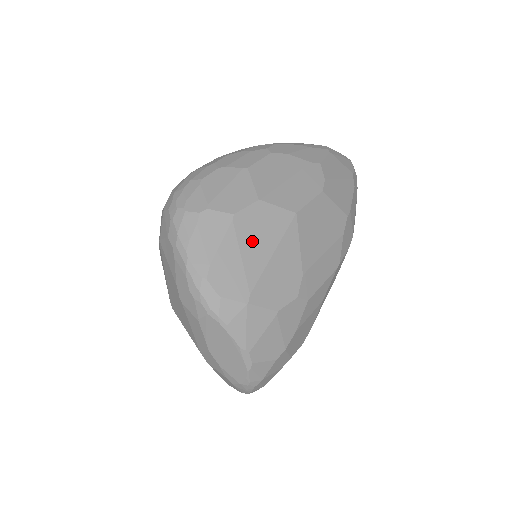
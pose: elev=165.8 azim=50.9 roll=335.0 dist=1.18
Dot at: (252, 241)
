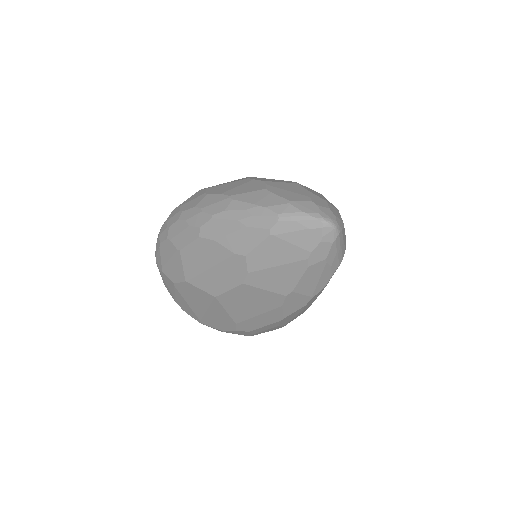
Dot at: (191, 300)
